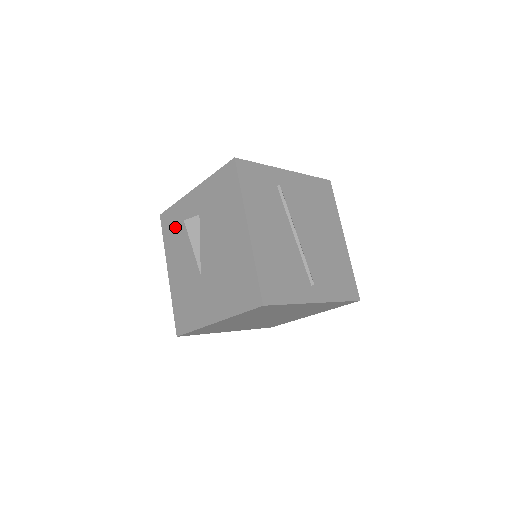
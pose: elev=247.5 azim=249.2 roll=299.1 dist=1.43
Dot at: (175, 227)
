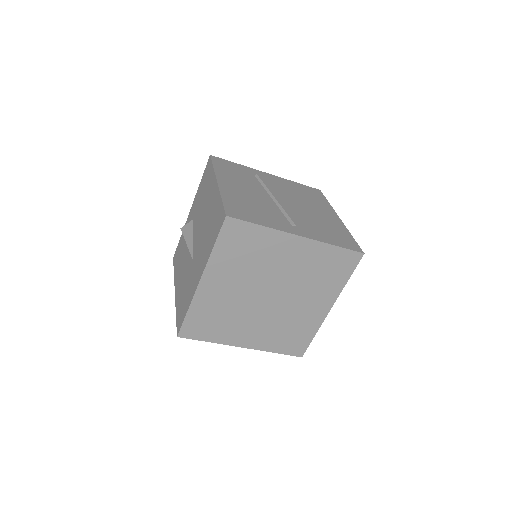
Dot at: (180, 251)
